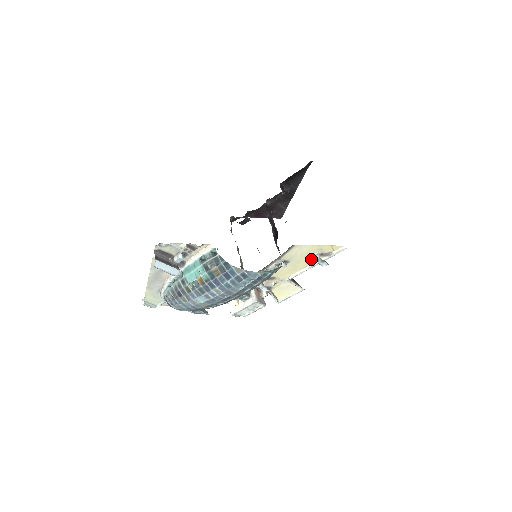
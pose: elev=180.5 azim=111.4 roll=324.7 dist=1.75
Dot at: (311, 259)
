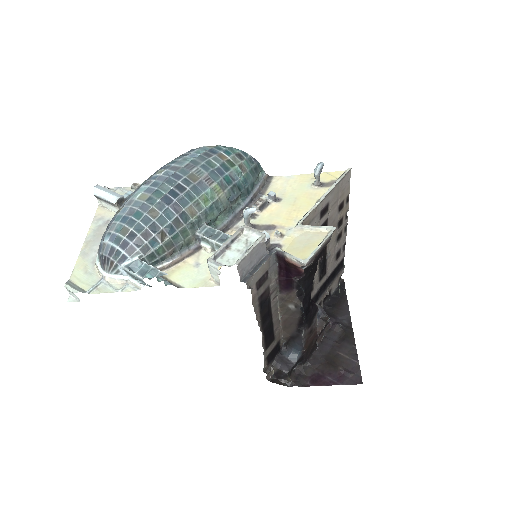
Dot at: (313, 193)
